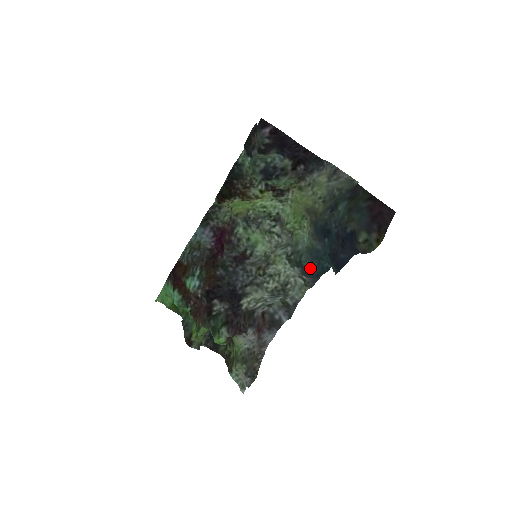
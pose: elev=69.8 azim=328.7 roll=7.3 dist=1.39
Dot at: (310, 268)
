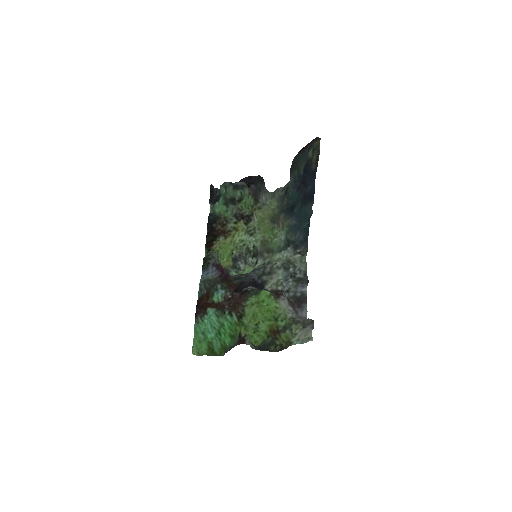
Dot at: (297, 238)
